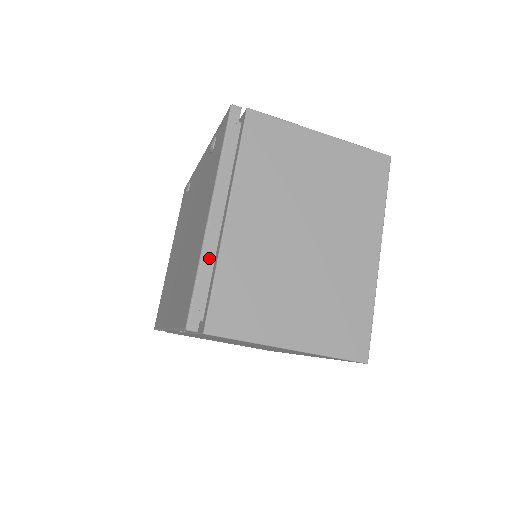
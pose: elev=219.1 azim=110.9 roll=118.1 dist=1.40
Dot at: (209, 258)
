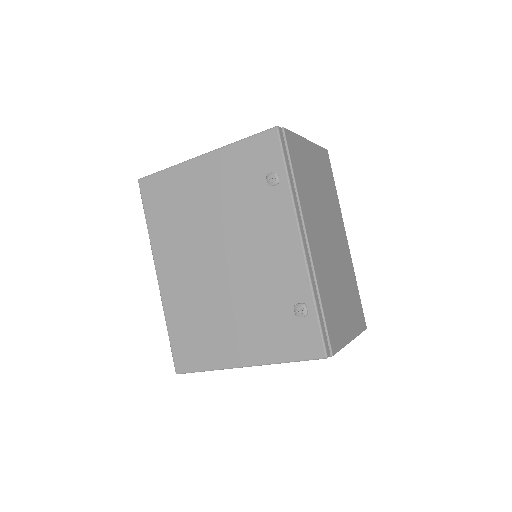
Dot at: occluded
